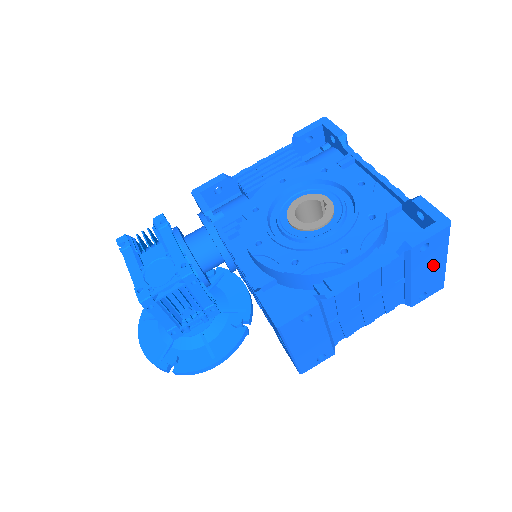
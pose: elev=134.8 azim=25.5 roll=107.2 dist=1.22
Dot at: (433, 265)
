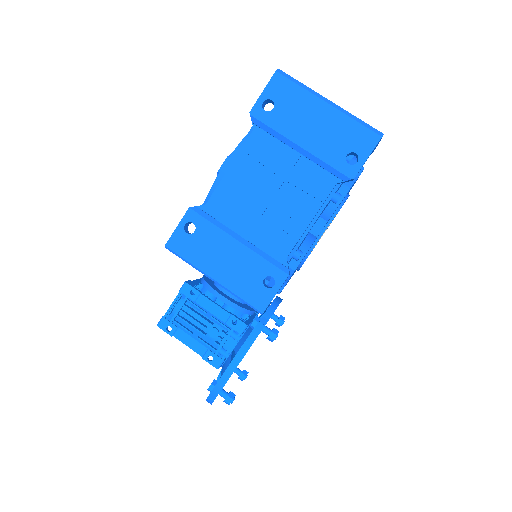
Dot at: (313, 118)
